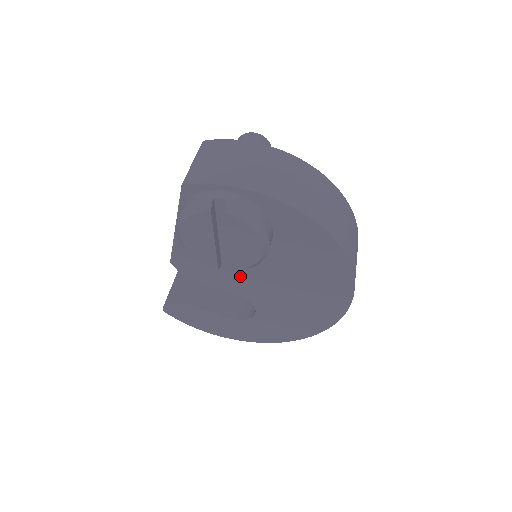
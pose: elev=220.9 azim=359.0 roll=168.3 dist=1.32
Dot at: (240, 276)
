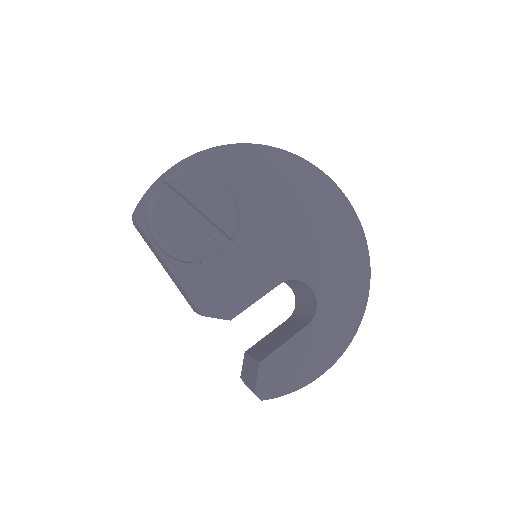
Dot at: (255, 259)
